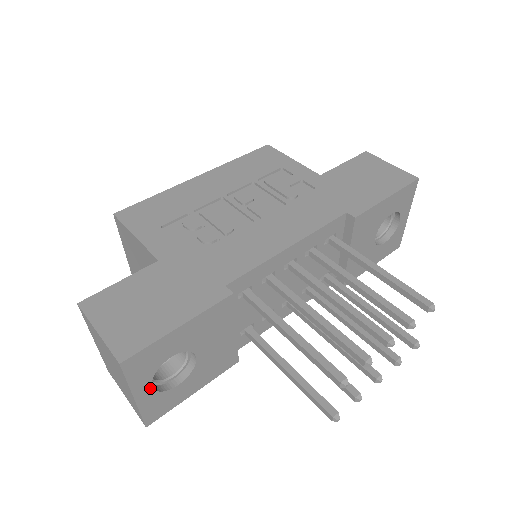
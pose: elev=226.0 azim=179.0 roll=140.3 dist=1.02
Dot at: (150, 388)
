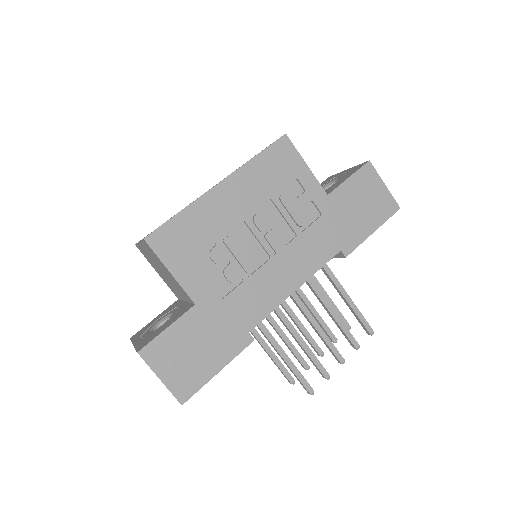
Dot at: occluded
